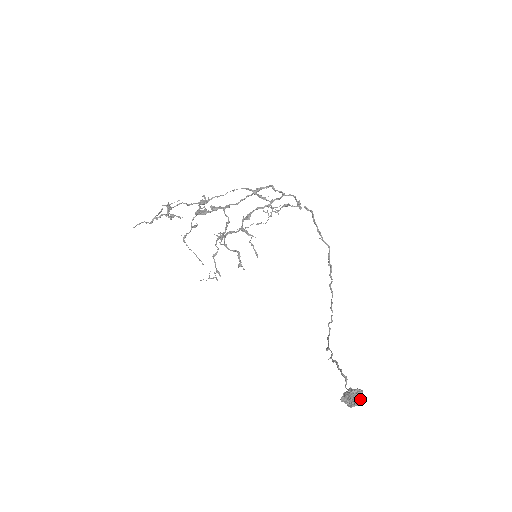
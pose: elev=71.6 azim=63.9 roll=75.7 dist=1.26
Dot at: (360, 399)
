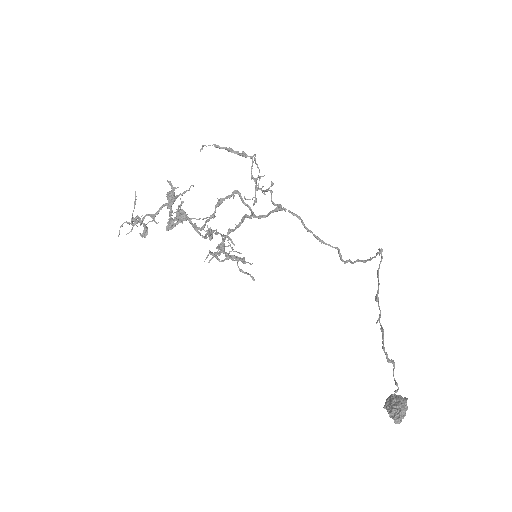
Dot at: (402, 418)
